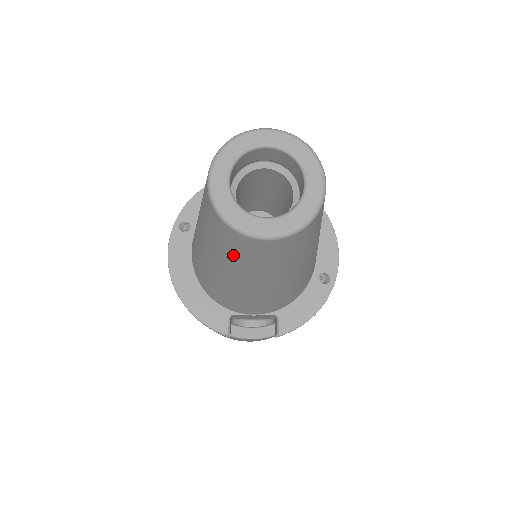
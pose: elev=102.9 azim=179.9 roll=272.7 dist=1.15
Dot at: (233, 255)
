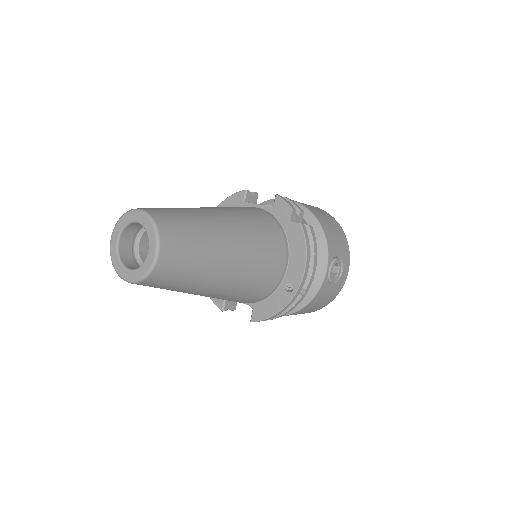
Dot at: occluded
